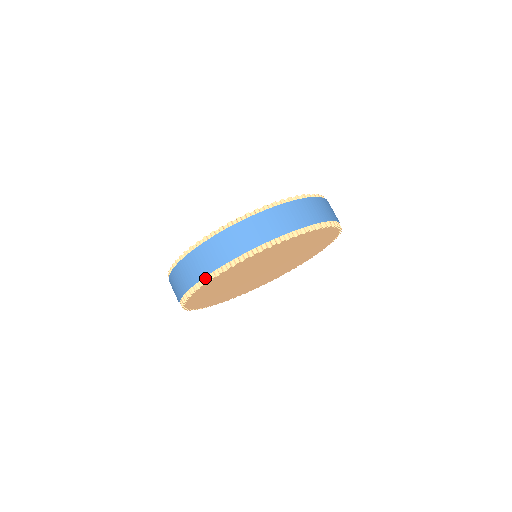
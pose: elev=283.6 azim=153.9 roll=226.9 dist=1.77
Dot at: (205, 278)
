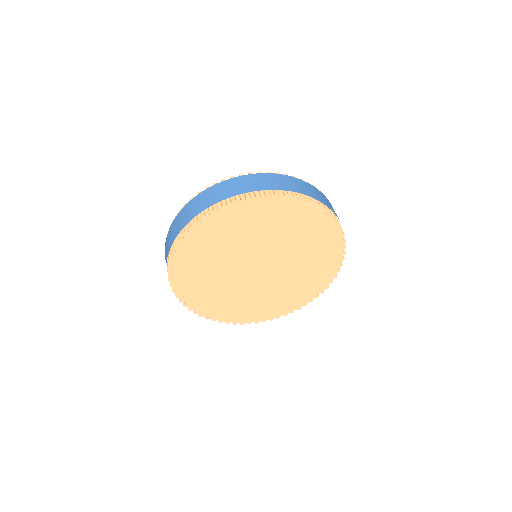
Dot at: (195, 218)
